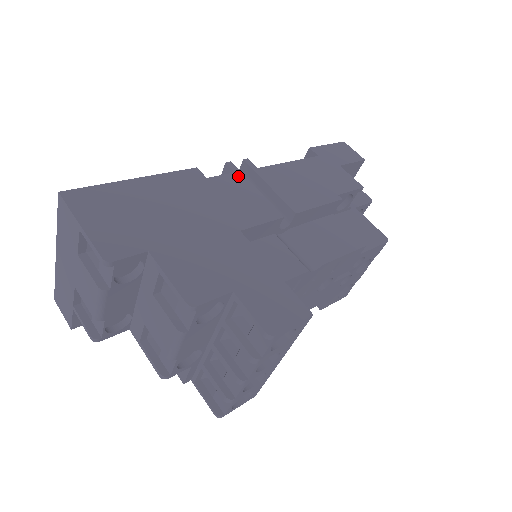
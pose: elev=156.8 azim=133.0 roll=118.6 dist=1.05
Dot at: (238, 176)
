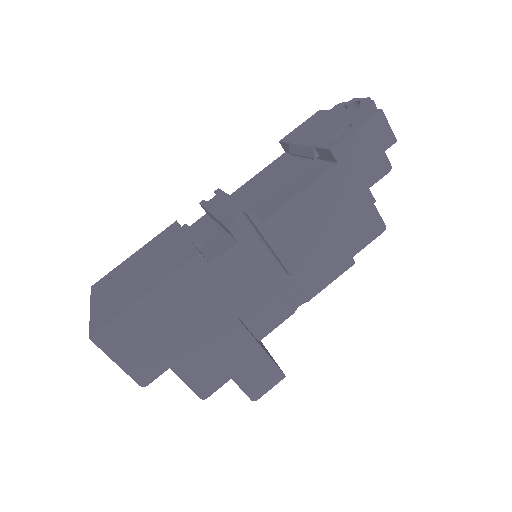
Dot at: (240, 247)
